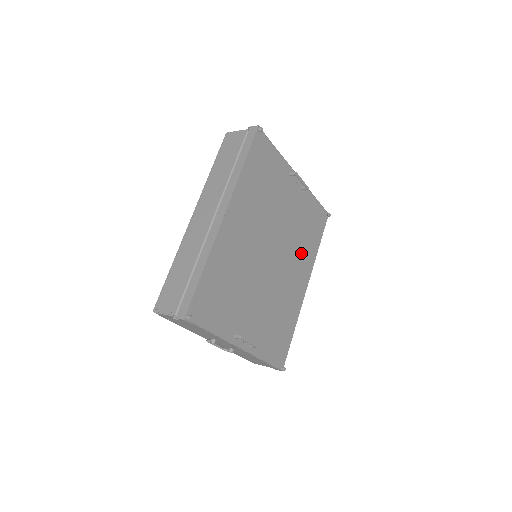
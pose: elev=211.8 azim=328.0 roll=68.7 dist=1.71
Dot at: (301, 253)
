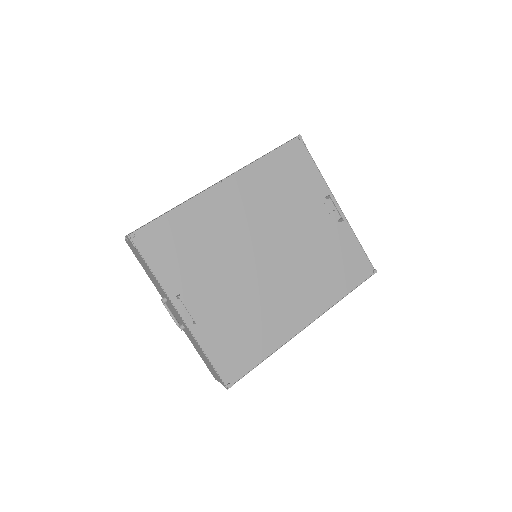
Dot at: (313, 283)
